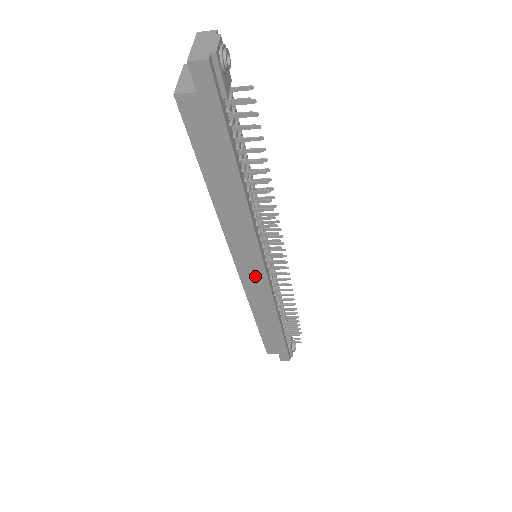
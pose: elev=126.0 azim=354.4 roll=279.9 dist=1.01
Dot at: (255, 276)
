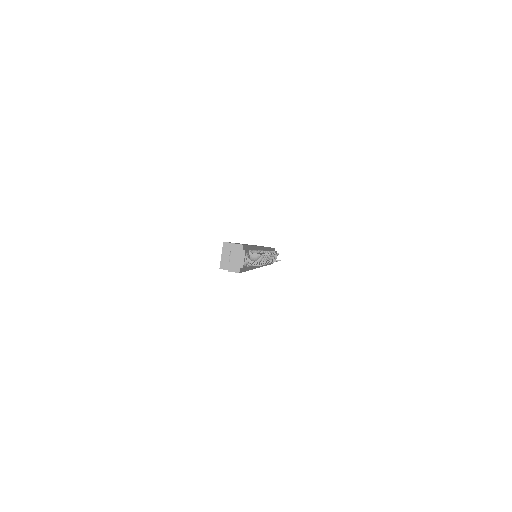
Dot at: occluded
